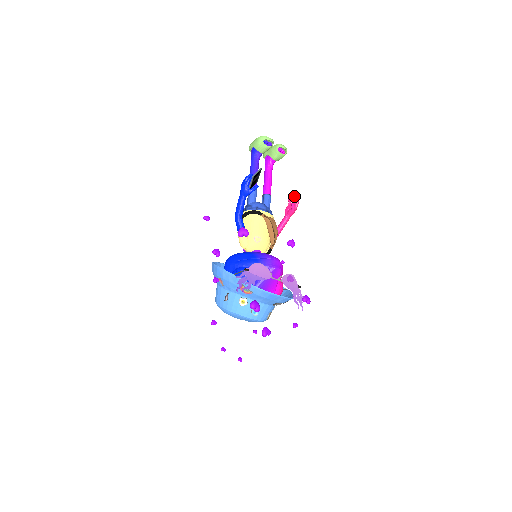
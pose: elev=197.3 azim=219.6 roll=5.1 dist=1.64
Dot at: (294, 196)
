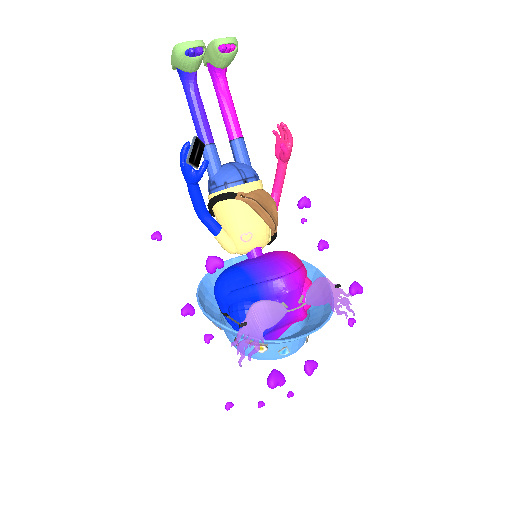
Dot at: (280, 125)
